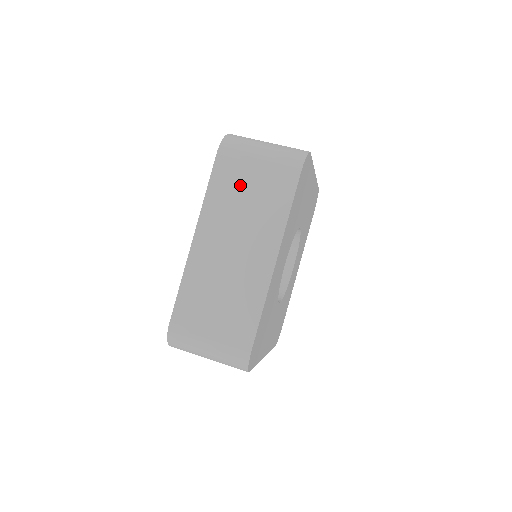
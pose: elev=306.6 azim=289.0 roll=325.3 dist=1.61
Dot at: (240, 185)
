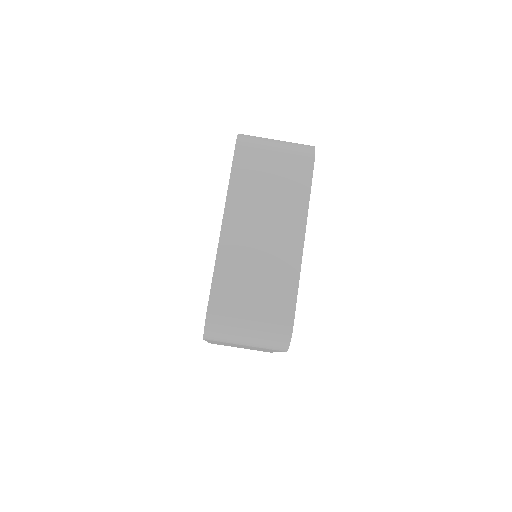
Dot at: occluded
